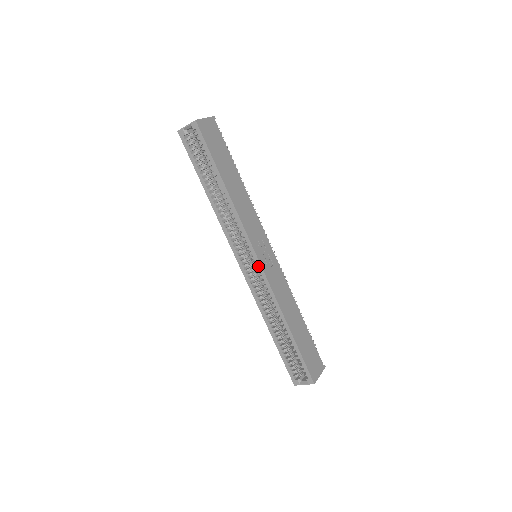
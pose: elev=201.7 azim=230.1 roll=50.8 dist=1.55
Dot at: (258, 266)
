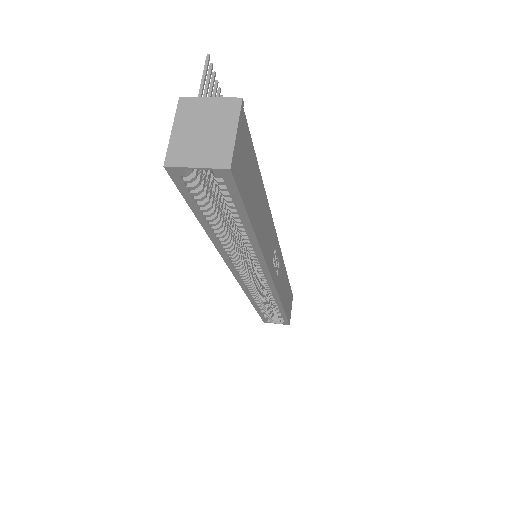
Dot at: (269, 285)
